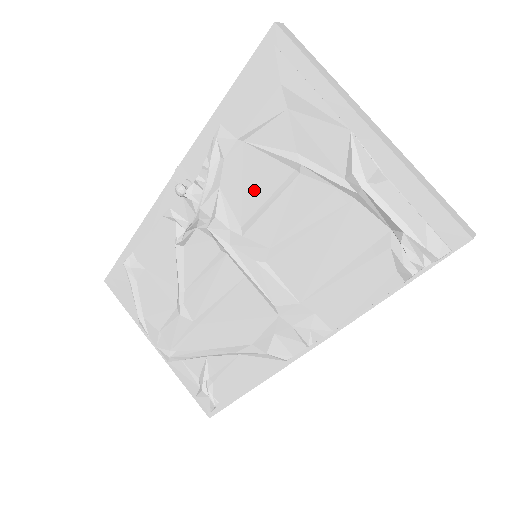
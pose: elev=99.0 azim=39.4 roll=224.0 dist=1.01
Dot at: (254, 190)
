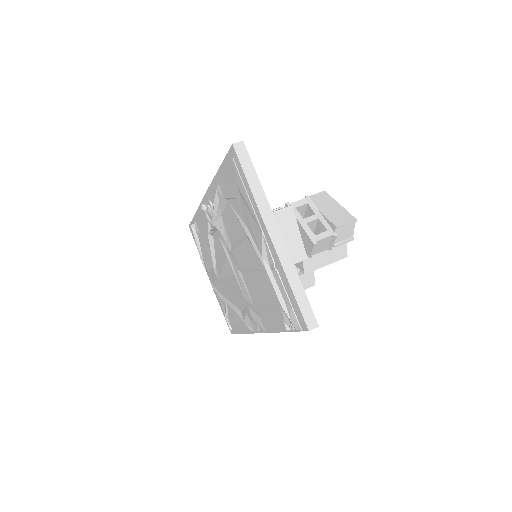
Dot at: (234, 230)
